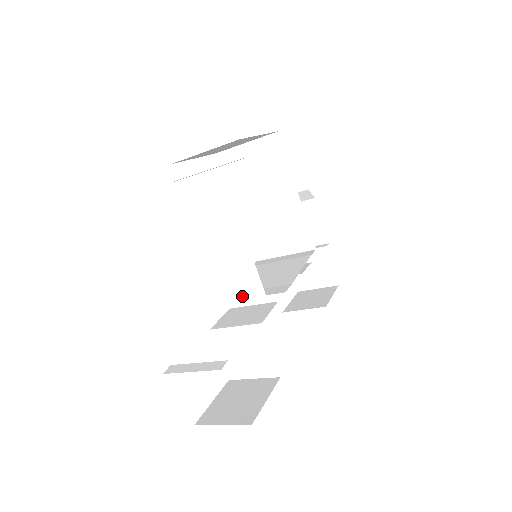
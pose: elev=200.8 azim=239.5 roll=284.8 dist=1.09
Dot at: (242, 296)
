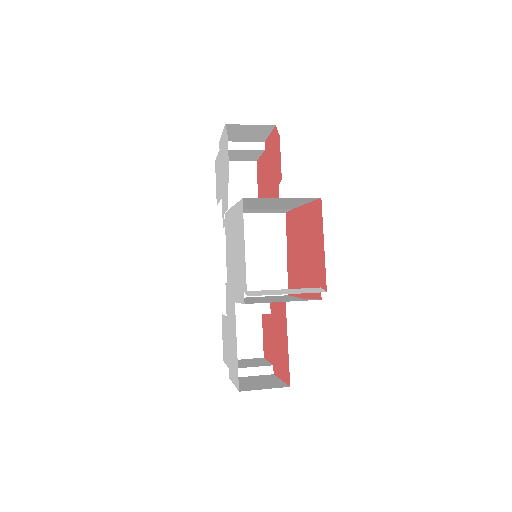
Dot at: (254, 297)
